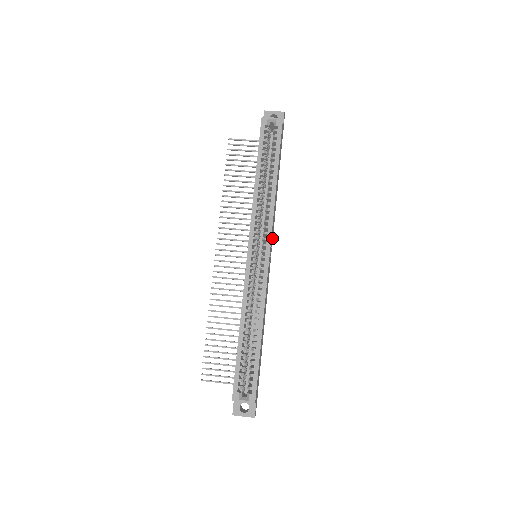
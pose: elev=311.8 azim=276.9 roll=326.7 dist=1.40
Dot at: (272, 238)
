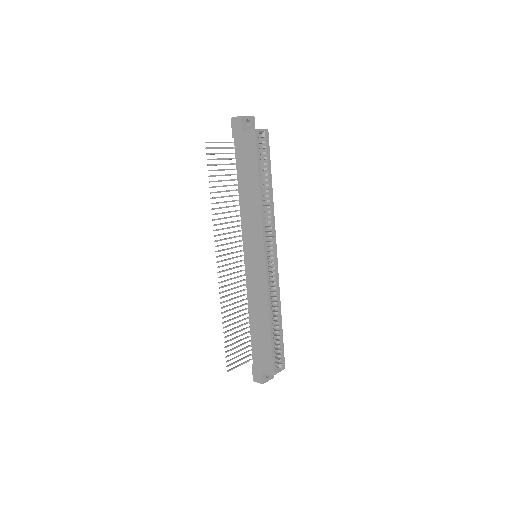
Dot at: occluded
